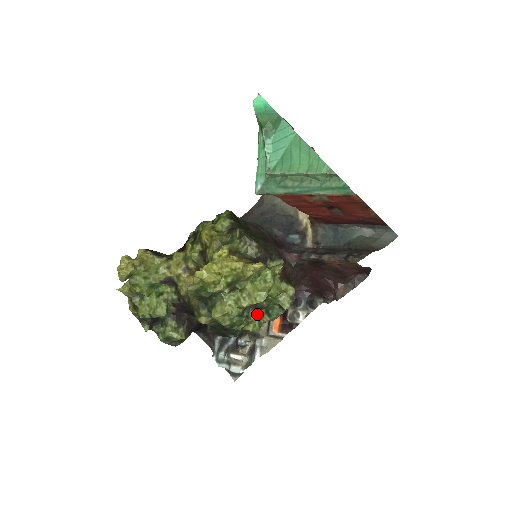
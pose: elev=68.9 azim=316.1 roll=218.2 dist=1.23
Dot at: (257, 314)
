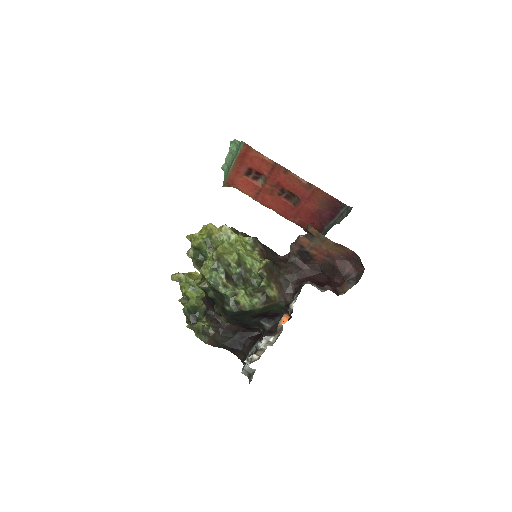
Dot at: (245, 287)
